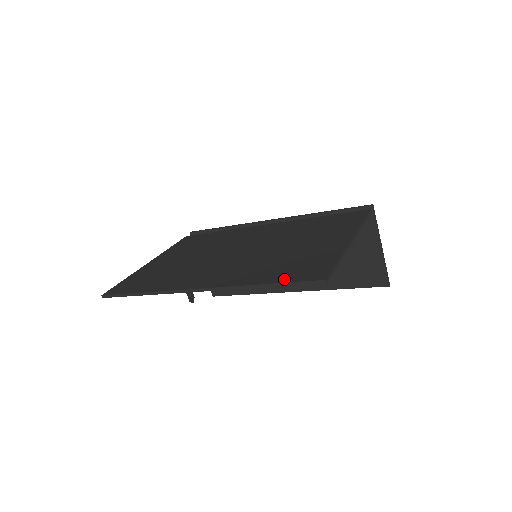
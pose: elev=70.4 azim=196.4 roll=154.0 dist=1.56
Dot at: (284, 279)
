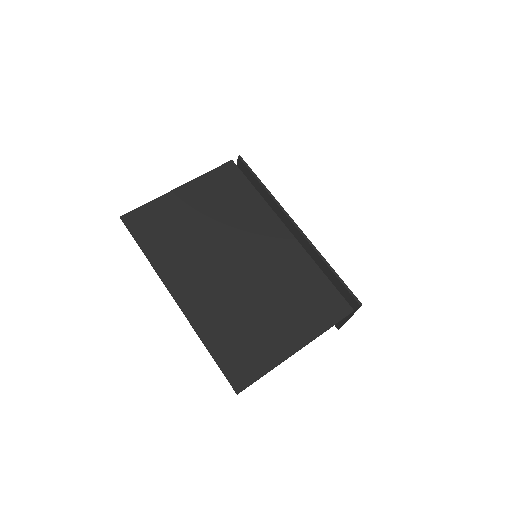
Dot at: (221, 360)
